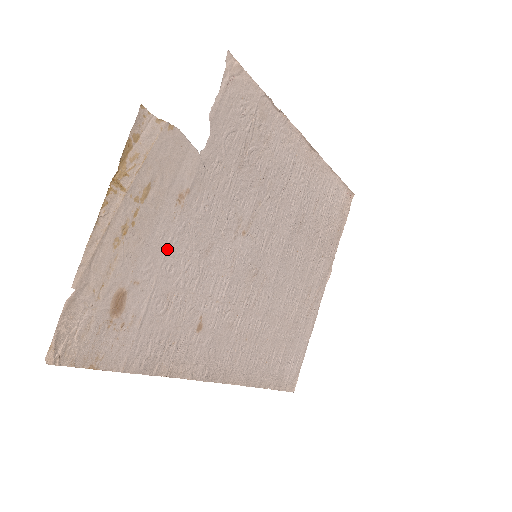
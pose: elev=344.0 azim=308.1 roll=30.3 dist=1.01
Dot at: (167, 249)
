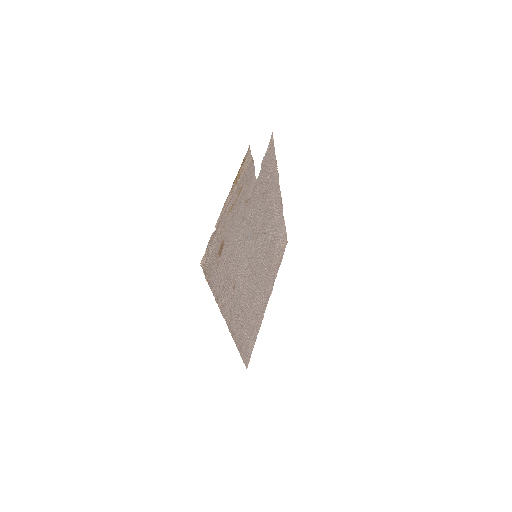
Dot at: (238, 228)
